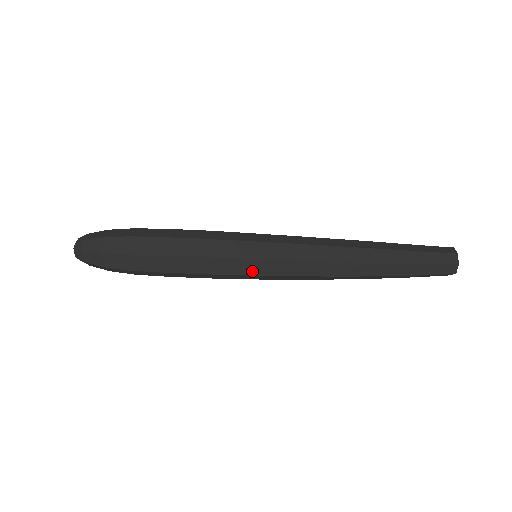
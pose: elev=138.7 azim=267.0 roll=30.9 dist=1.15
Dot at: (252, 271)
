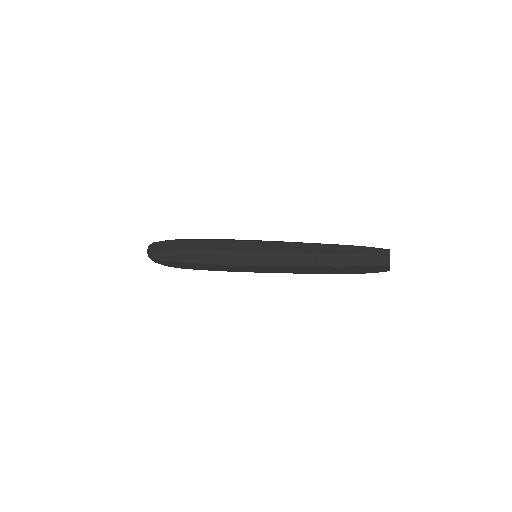
Dot at: (250, 249)
